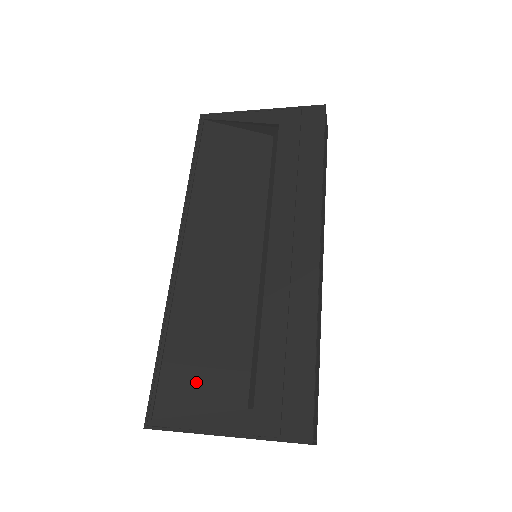
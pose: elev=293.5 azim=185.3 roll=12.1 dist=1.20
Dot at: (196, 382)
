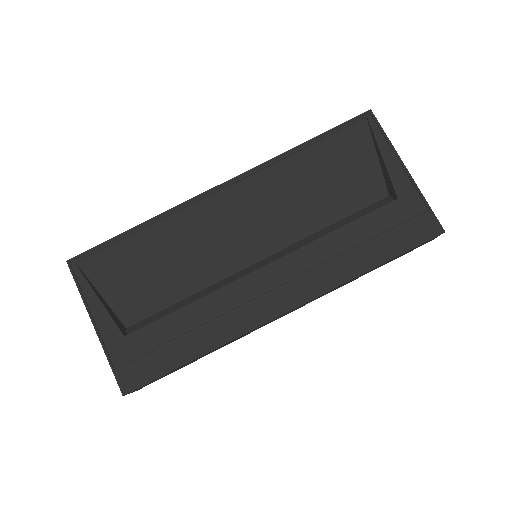
Dot at: (123, 276)
